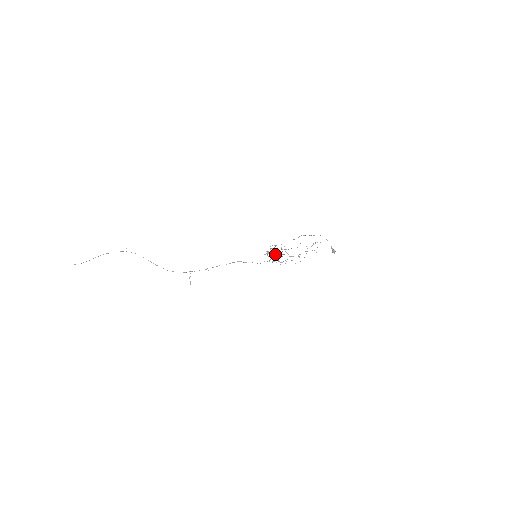
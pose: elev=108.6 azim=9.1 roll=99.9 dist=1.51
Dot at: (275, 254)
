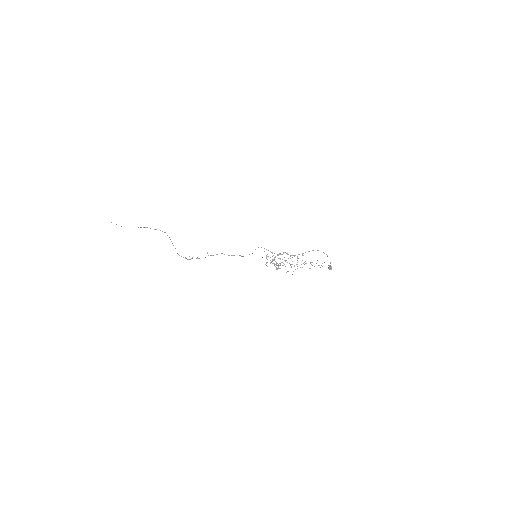
Dot at: occluded
